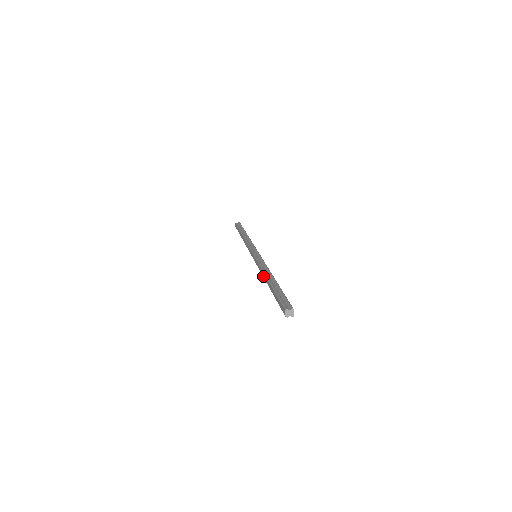
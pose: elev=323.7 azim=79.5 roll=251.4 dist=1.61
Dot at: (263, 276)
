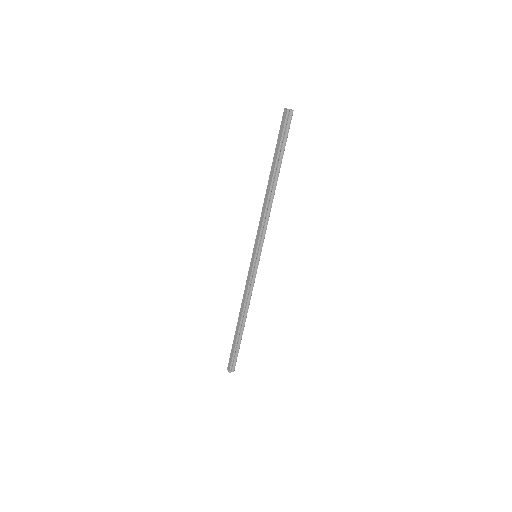
Dot at: (266, 202)
